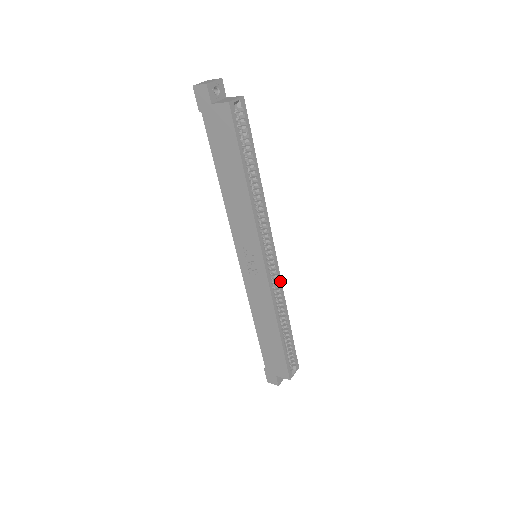
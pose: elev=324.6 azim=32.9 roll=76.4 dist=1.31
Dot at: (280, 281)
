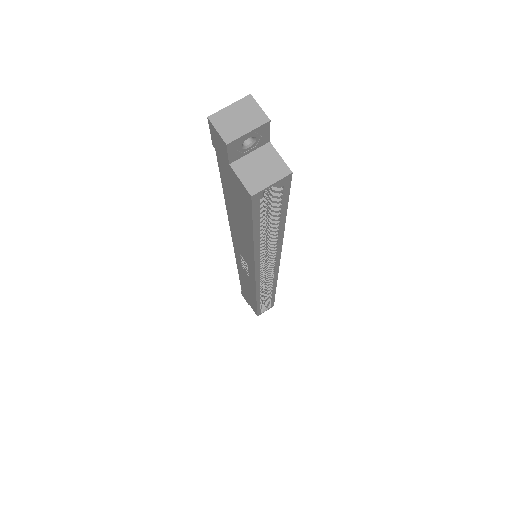
Dot at: (275, 279)
